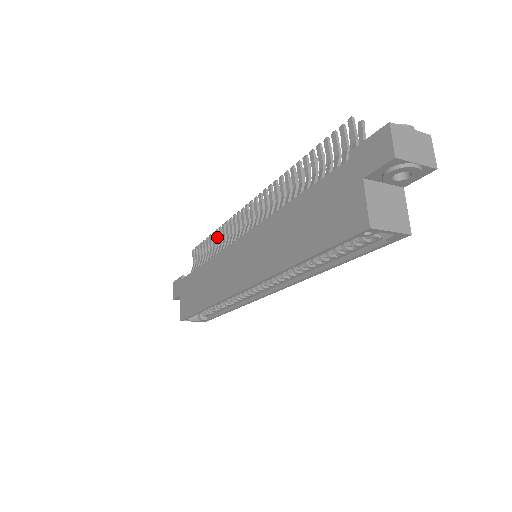
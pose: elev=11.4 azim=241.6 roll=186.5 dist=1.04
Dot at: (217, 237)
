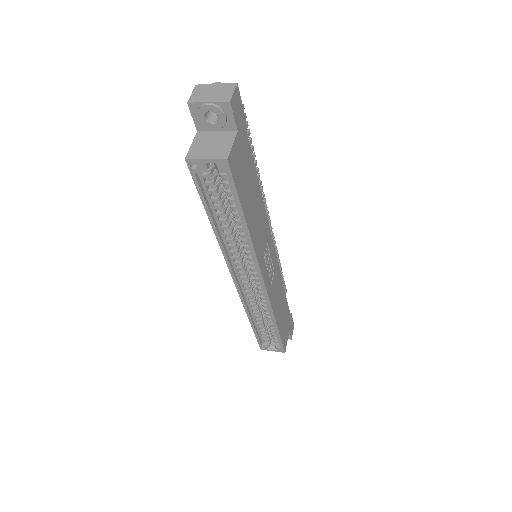
Dot at: occluded
